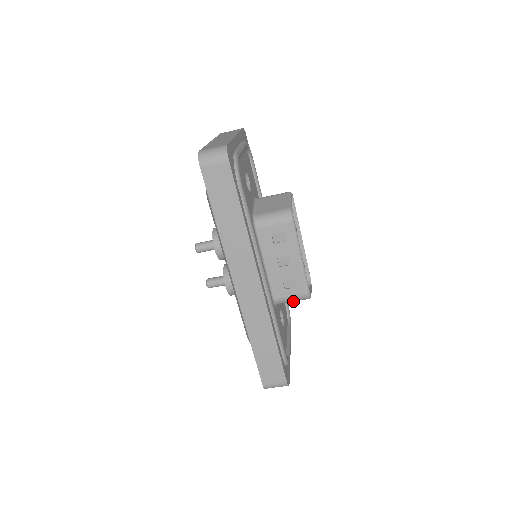
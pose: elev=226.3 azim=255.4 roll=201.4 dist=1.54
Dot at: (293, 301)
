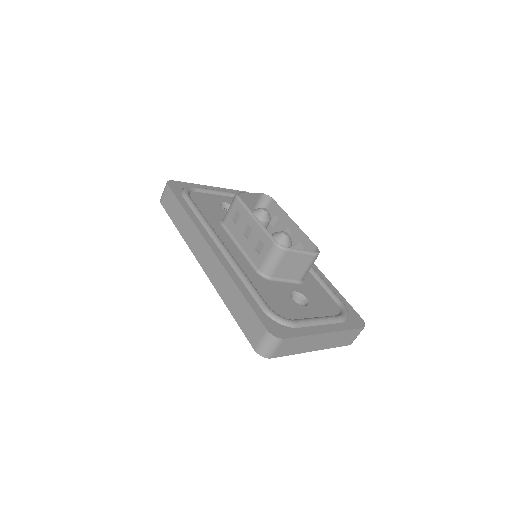
Dot at: (275, 263)
